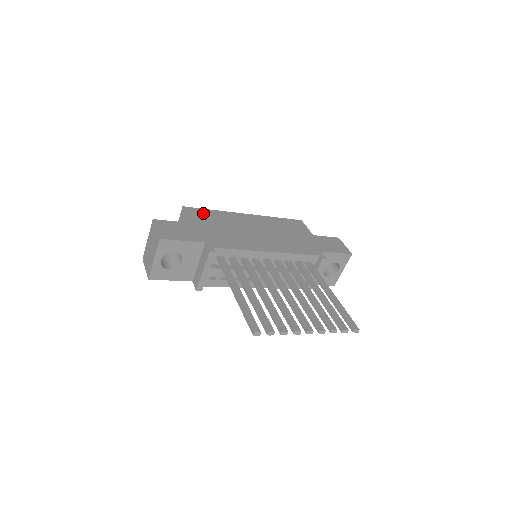
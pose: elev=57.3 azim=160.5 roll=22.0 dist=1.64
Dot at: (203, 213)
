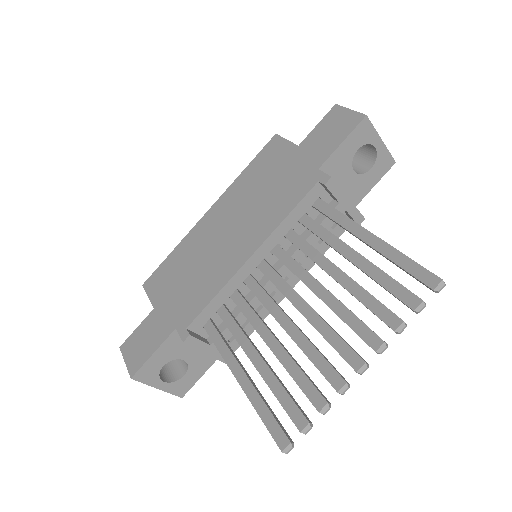
Dot at: (163, 272)
